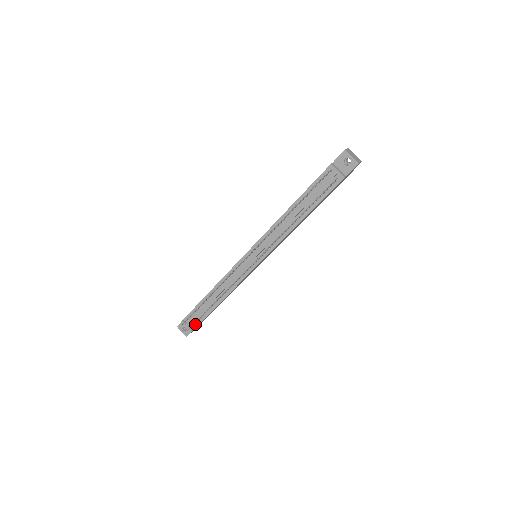
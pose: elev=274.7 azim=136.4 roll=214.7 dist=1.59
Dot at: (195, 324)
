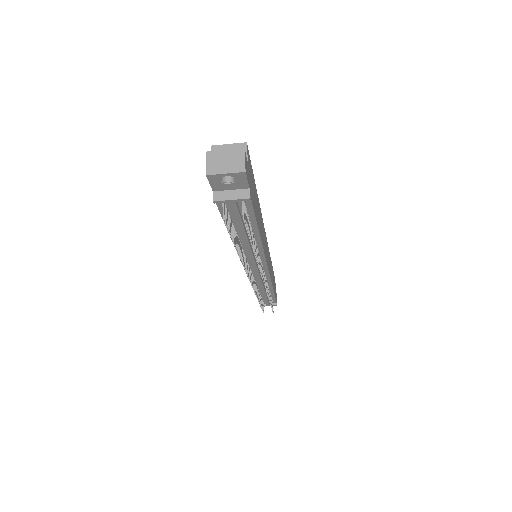
Dot at: (273, 302)
